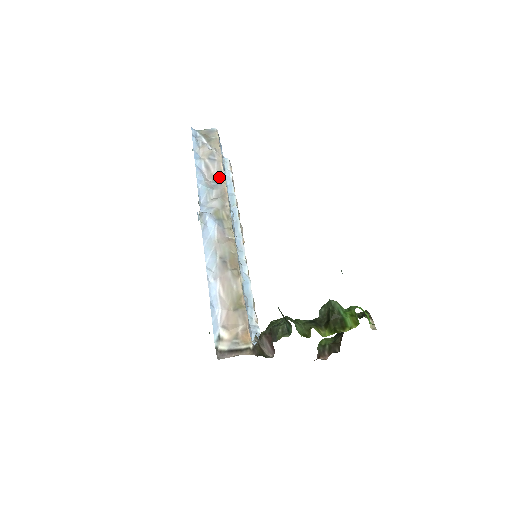
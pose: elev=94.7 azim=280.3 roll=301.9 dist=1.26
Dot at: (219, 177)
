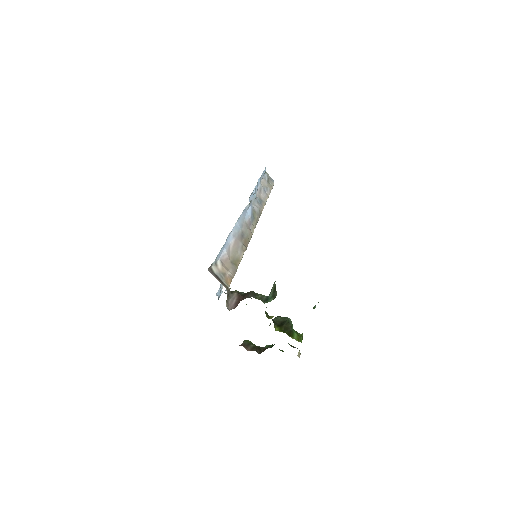
Dot at: (263, 201)
